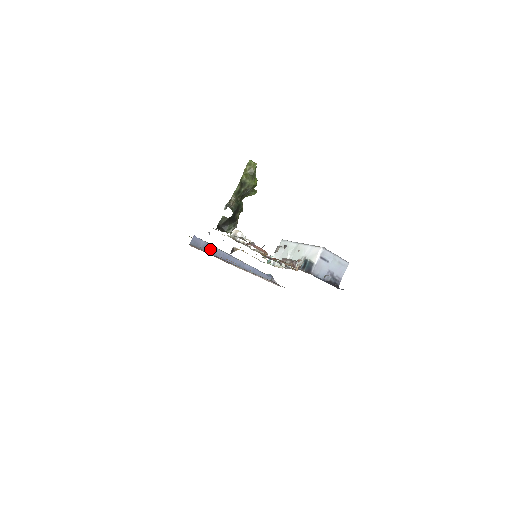
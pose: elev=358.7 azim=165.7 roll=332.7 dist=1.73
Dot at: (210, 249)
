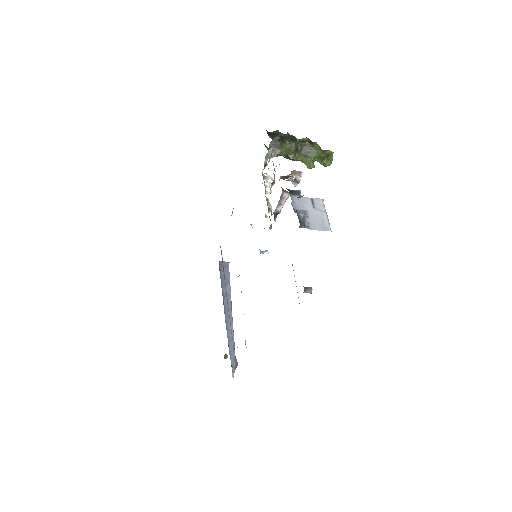
Dot at: (226, 281)
